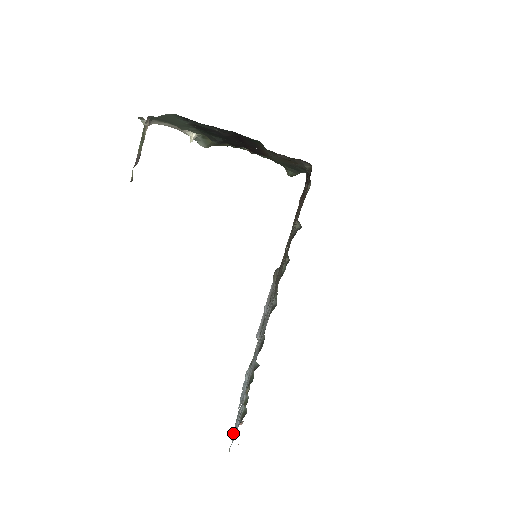
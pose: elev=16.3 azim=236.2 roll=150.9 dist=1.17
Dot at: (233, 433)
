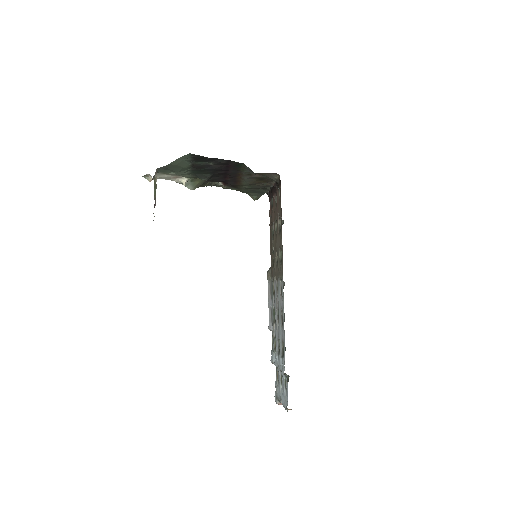
Dot at: (282, 403)
